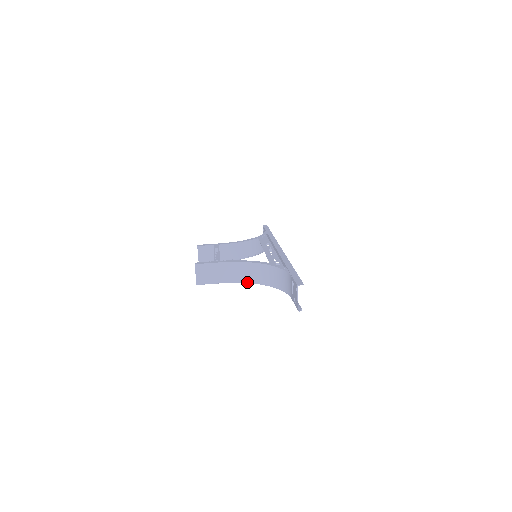
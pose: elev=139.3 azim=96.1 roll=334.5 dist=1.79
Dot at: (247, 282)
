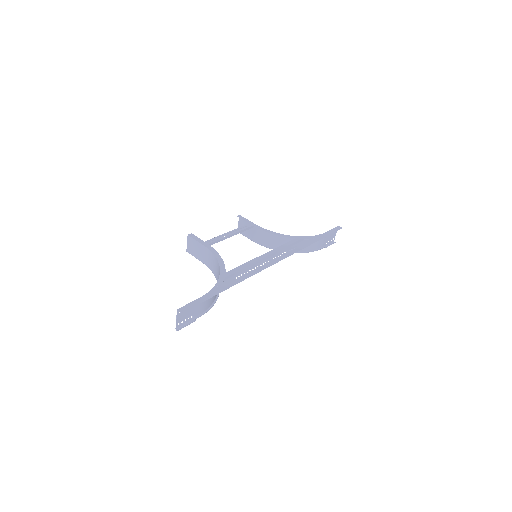
Dot at: (214, 275)
